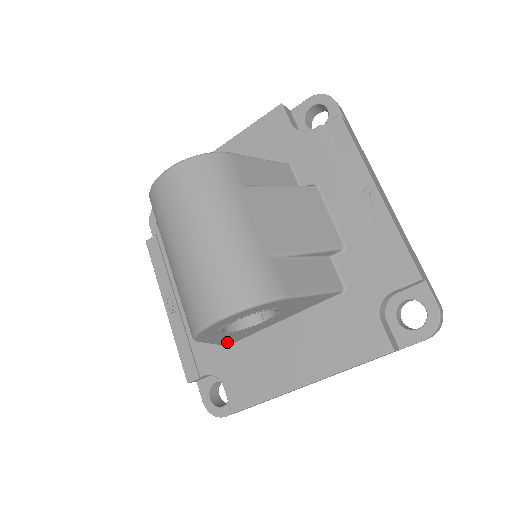
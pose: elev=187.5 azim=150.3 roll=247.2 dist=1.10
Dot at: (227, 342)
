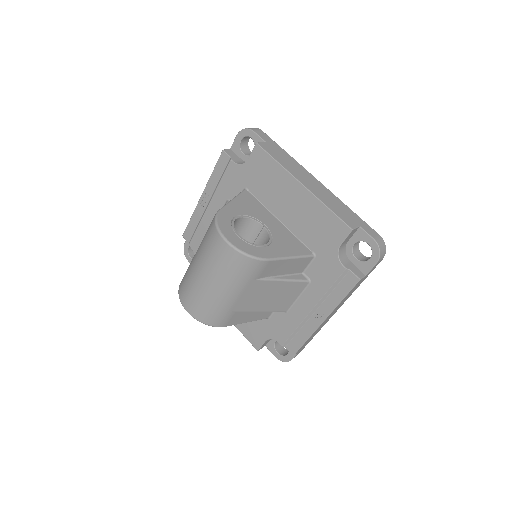
Dot at: occluded
